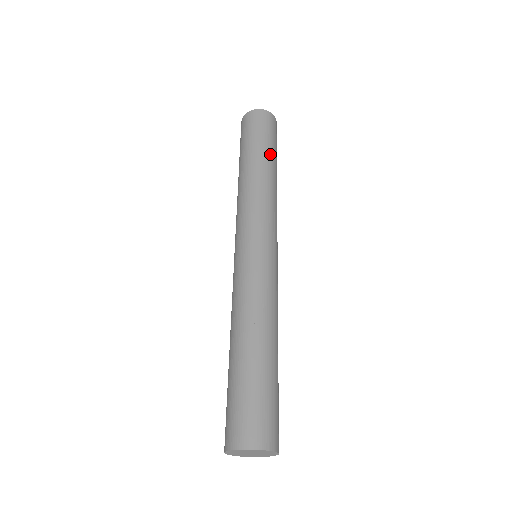
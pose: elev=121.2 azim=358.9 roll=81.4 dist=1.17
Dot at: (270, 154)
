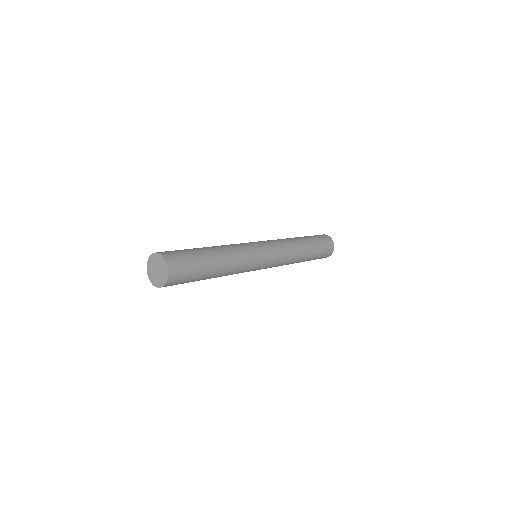
Dot at: (311, 242)
